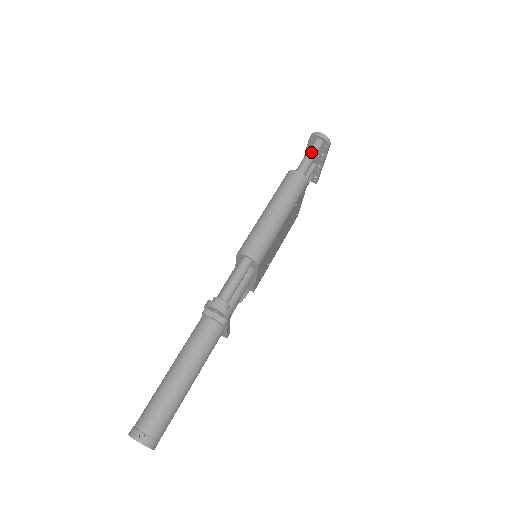
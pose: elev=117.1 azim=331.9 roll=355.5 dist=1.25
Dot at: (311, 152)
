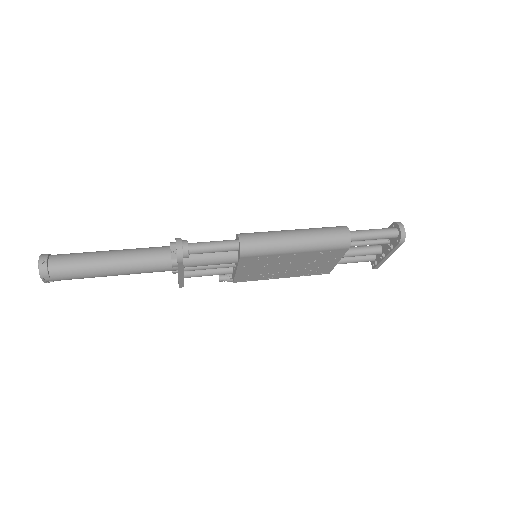
Dot at: (379, 231)
